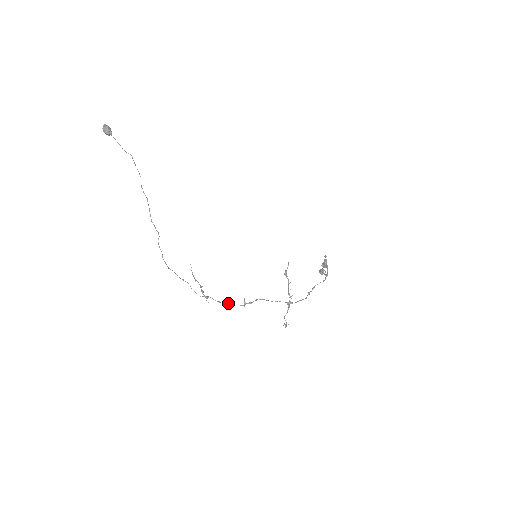
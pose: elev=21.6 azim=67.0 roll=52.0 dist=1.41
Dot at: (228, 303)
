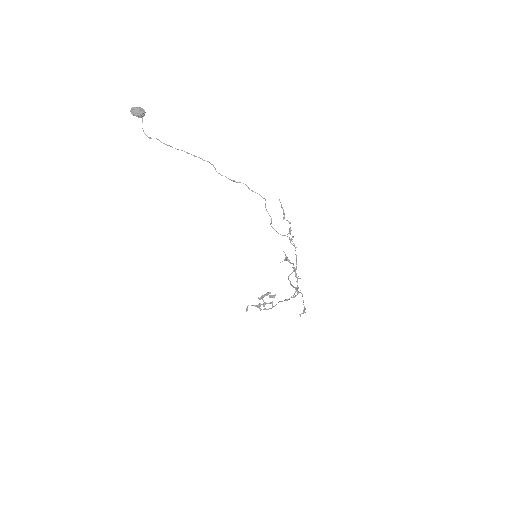
Dot at: (296, 255)
